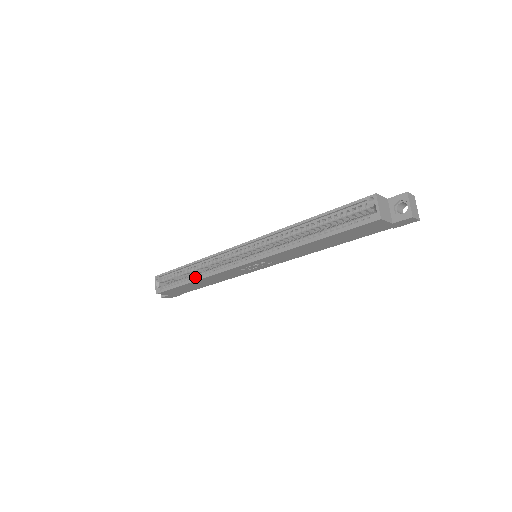
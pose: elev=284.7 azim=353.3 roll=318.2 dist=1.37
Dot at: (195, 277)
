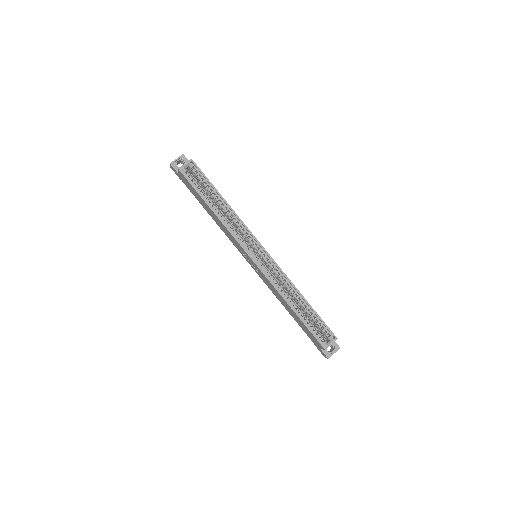
Dot at: (215, 209)
